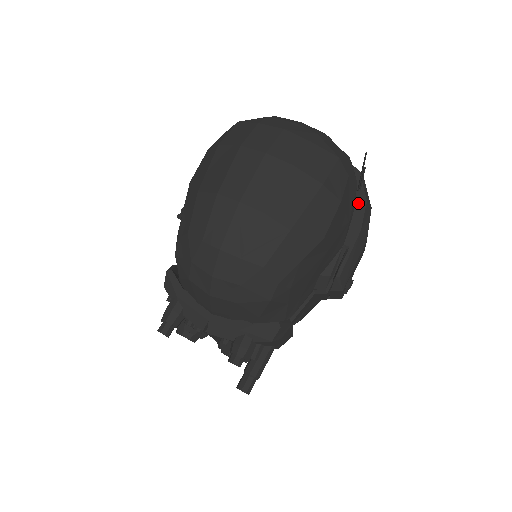
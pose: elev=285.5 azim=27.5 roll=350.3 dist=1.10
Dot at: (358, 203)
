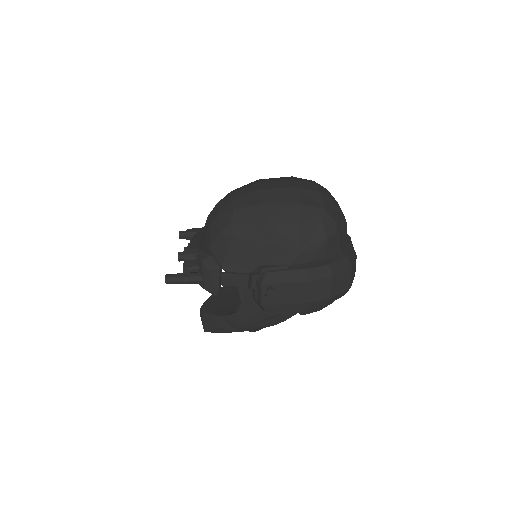
Dot at: (324, 261)
